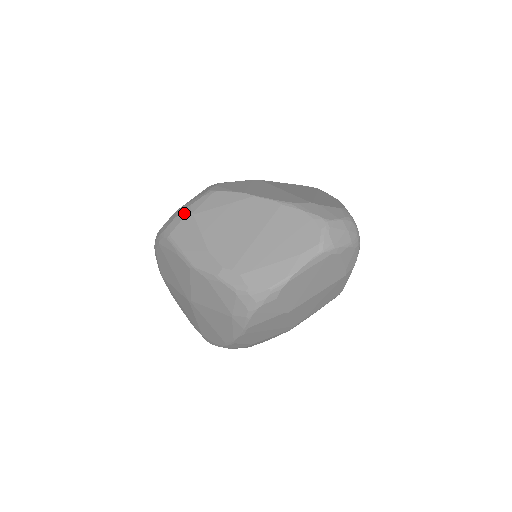
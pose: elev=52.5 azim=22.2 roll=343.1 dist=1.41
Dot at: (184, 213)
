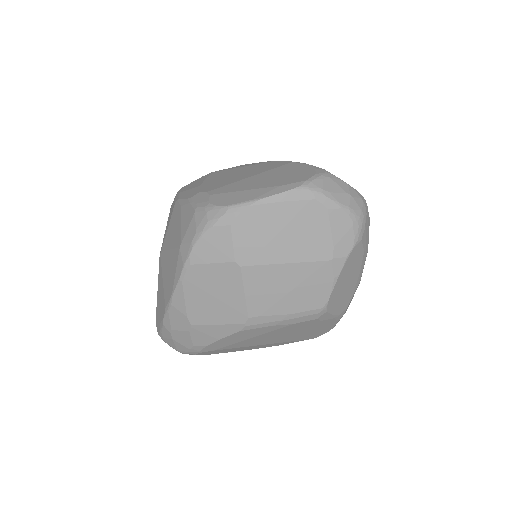
Dot at: occluded
